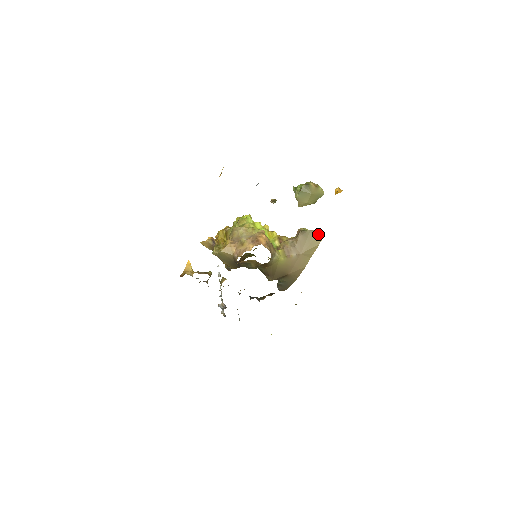
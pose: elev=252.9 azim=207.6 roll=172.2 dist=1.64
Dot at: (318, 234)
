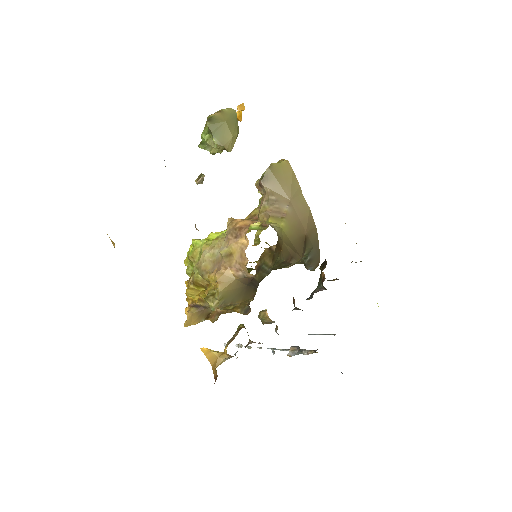
Dot at: (279, 163)
